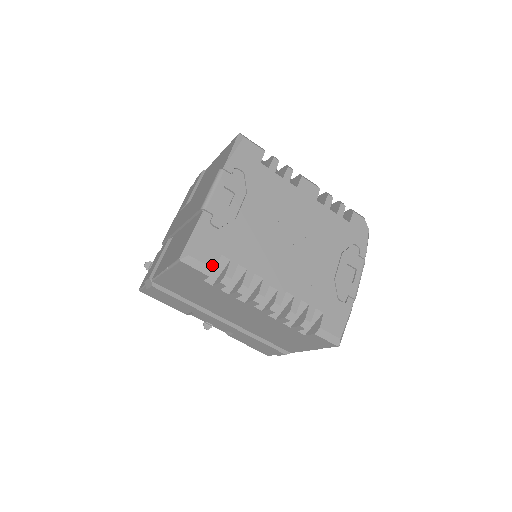
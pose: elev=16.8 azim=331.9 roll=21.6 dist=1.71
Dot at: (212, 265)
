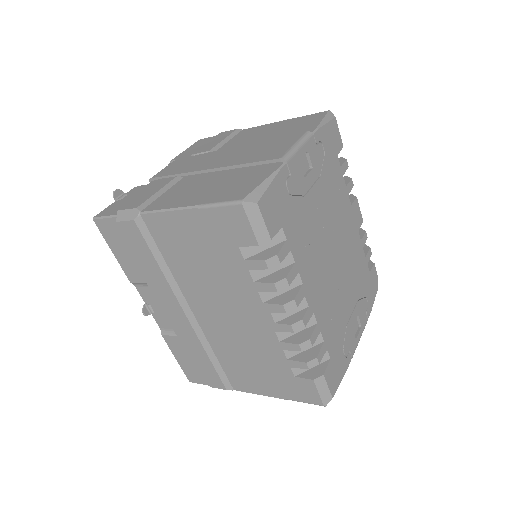
Dot at: (271, 233)
